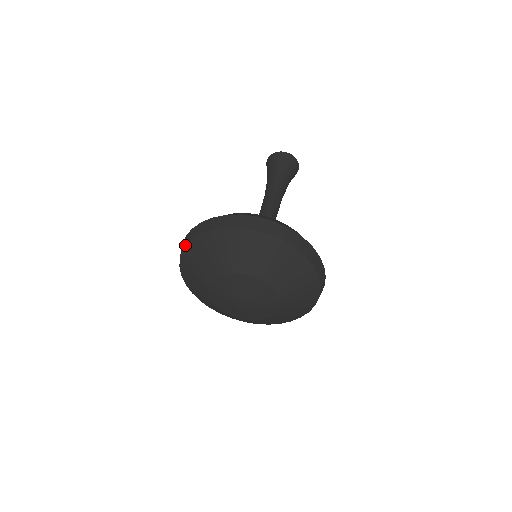
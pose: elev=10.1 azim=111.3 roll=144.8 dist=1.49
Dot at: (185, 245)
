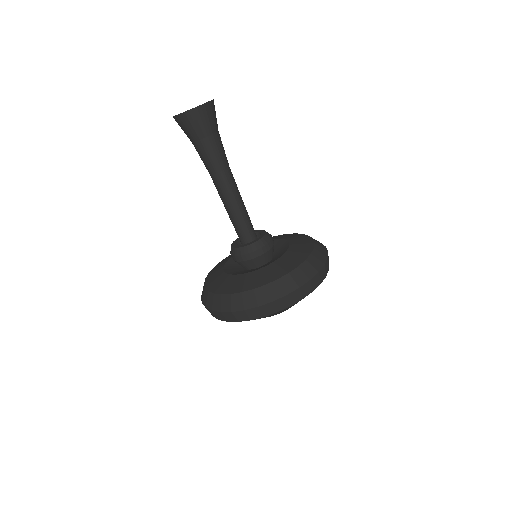
Dot at: occluded
